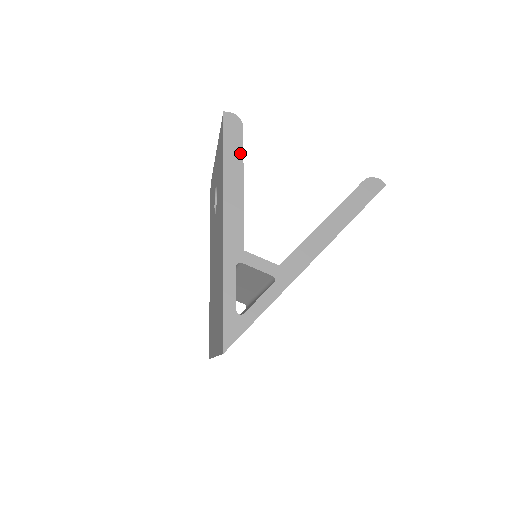
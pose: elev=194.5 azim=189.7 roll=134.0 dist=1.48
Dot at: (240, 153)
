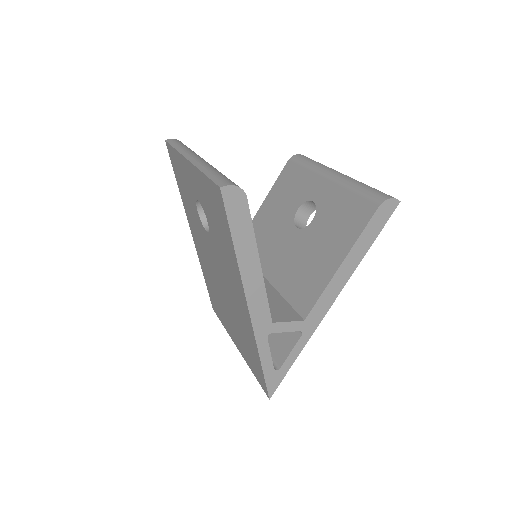
Dot at: (250, 232)
